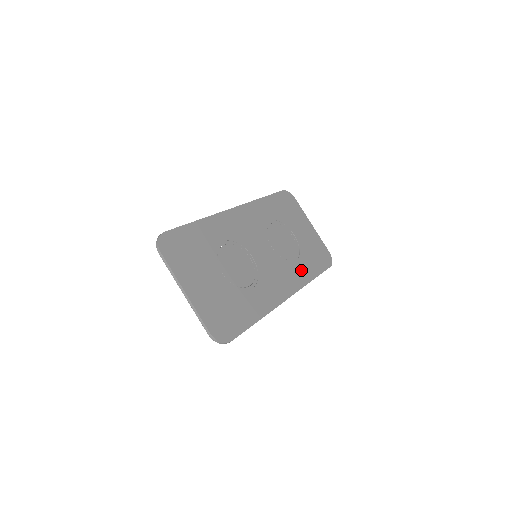
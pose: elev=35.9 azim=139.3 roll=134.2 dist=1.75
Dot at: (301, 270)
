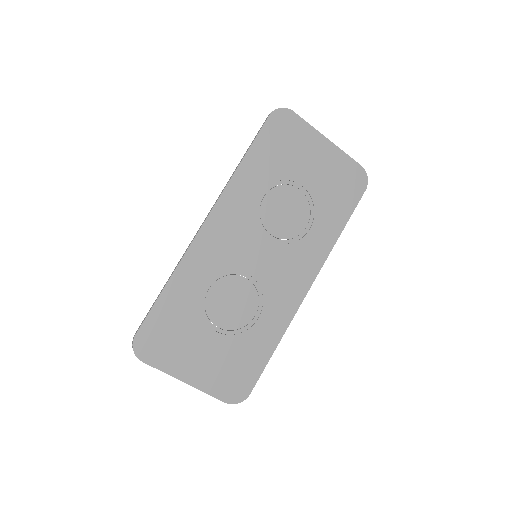
Dot at: (320, 236)
